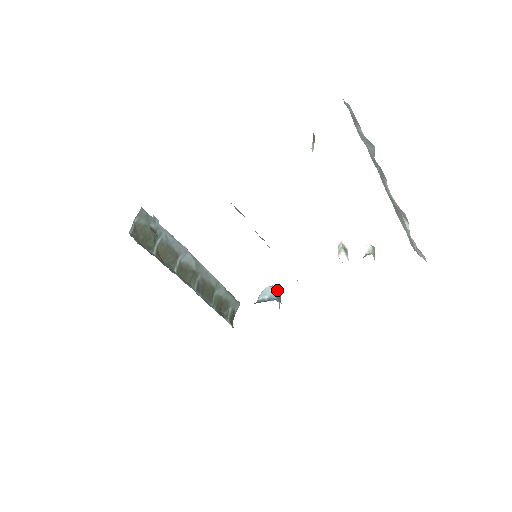
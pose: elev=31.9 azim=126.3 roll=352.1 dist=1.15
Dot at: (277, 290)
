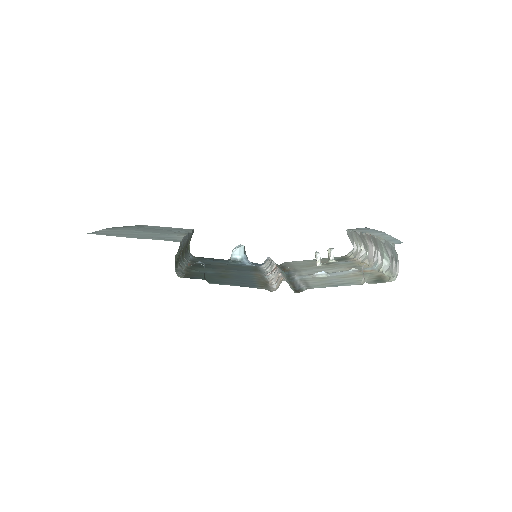
Dot at: (244, 246)
